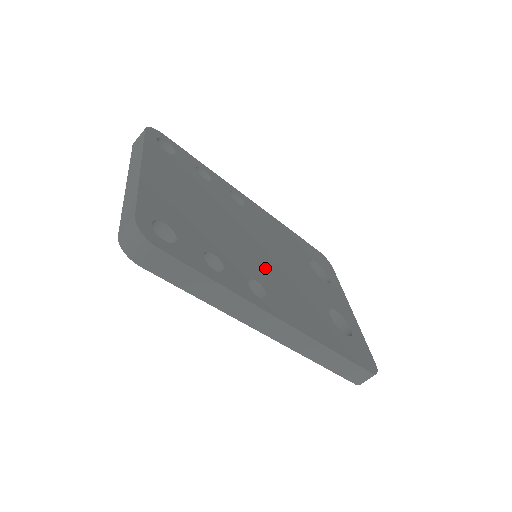
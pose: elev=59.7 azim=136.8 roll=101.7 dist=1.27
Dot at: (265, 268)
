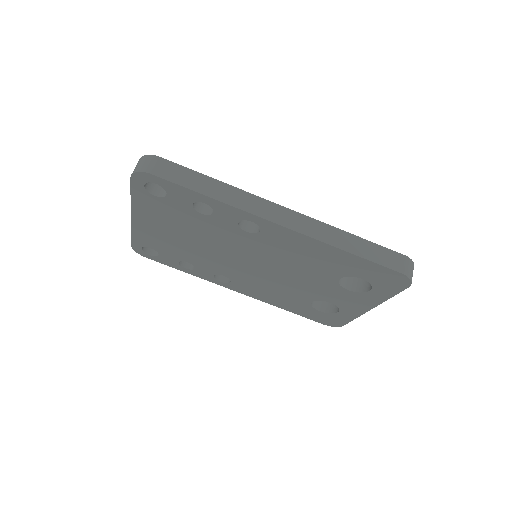
Dot at: occluded
